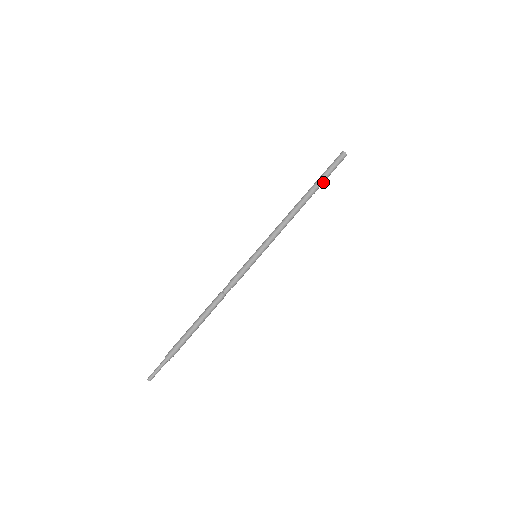
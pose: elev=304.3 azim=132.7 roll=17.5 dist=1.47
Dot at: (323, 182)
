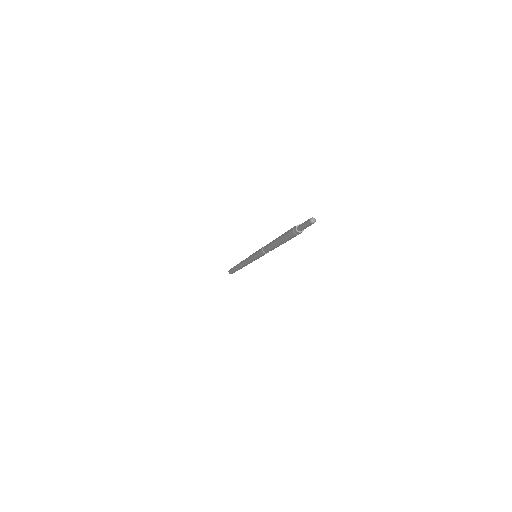
Dot at: occluded
